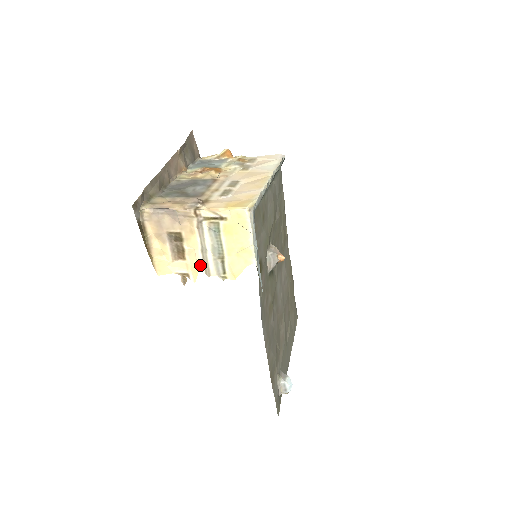
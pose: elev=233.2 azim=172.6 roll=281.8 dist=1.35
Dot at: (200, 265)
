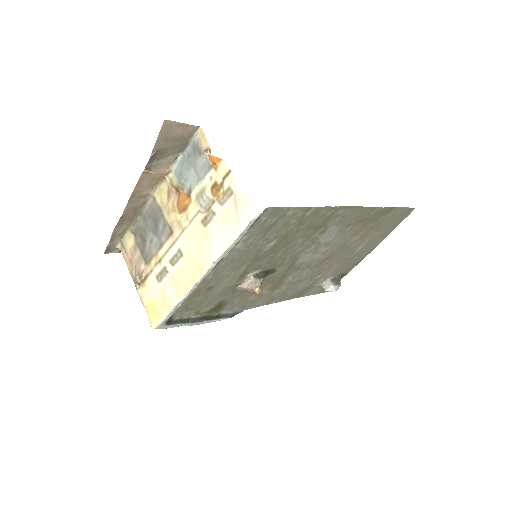
Dot at: occluded
